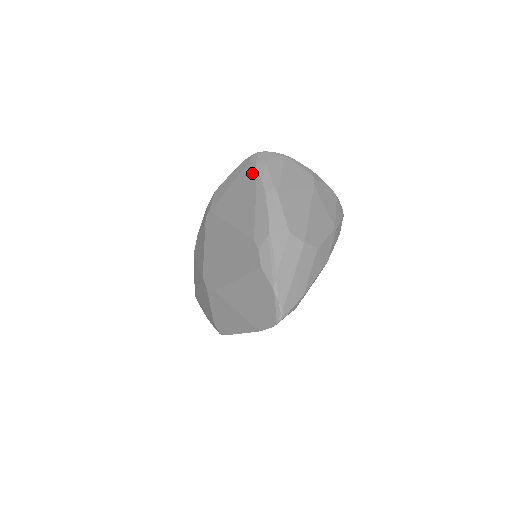
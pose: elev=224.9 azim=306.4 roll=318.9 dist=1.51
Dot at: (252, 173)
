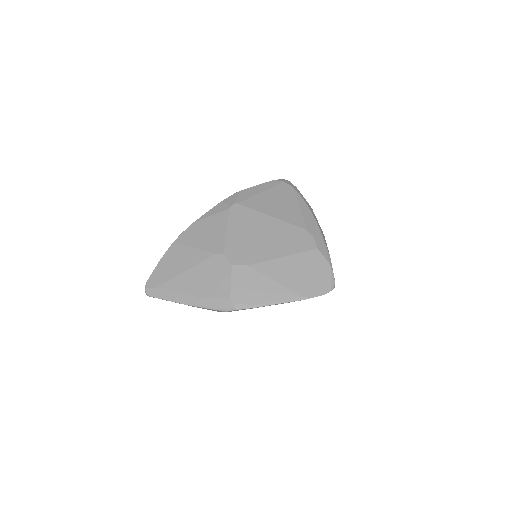
Dot at: (289, 189)
